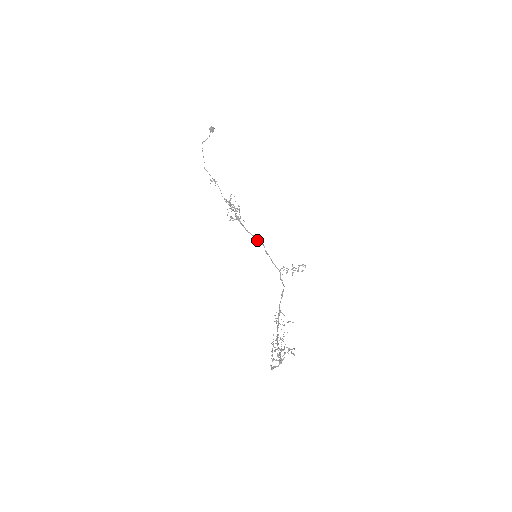
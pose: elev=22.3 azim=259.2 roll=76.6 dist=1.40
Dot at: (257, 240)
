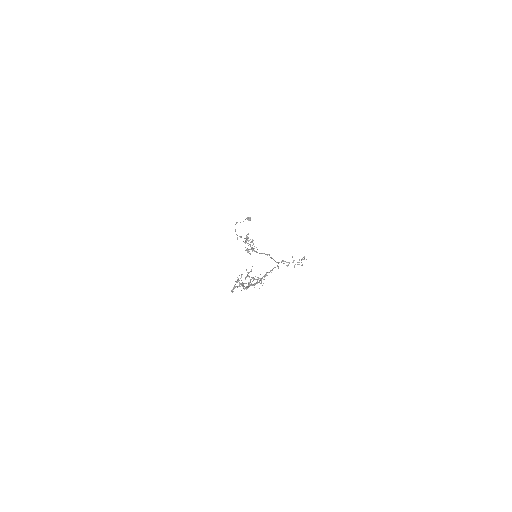
Dot at: (265, 254)
